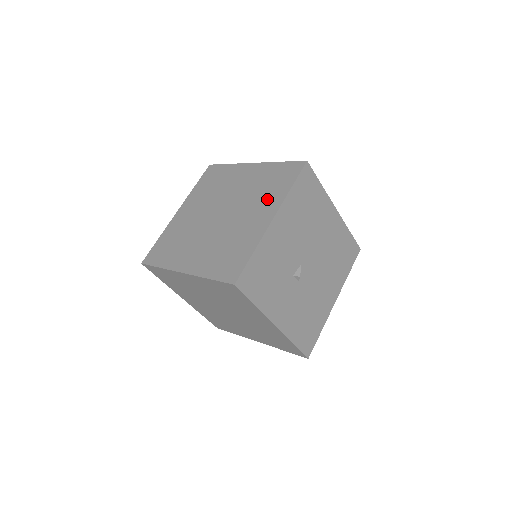
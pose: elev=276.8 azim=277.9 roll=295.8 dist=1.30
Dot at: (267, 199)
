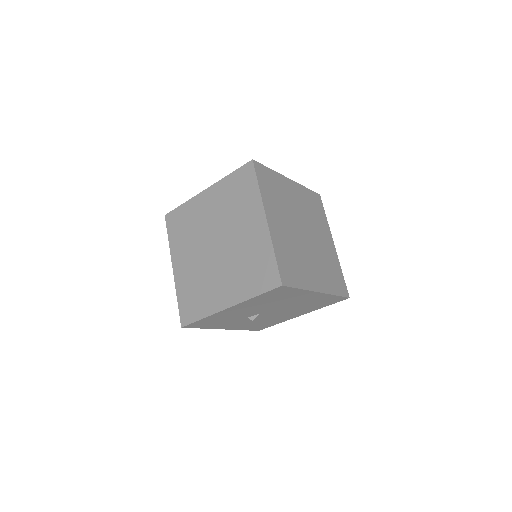
Dot at: (239, 282)
